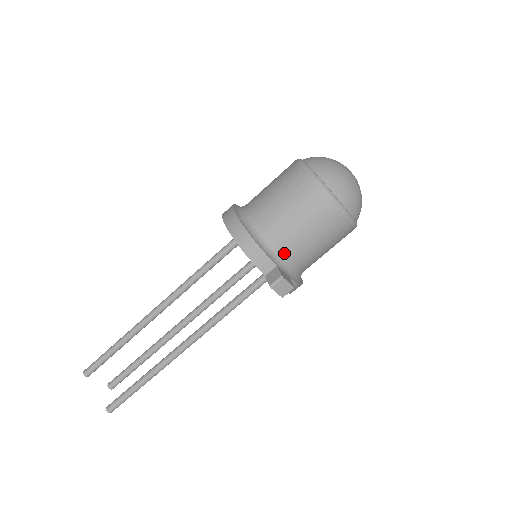
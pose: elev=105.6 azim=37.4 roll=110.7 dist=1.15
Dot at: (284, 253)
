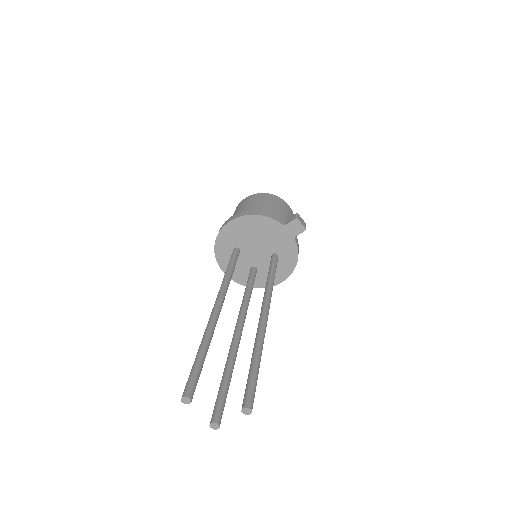
Dot at: occluded
